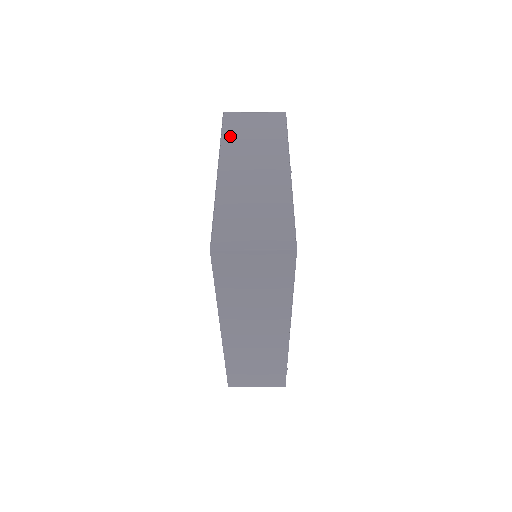
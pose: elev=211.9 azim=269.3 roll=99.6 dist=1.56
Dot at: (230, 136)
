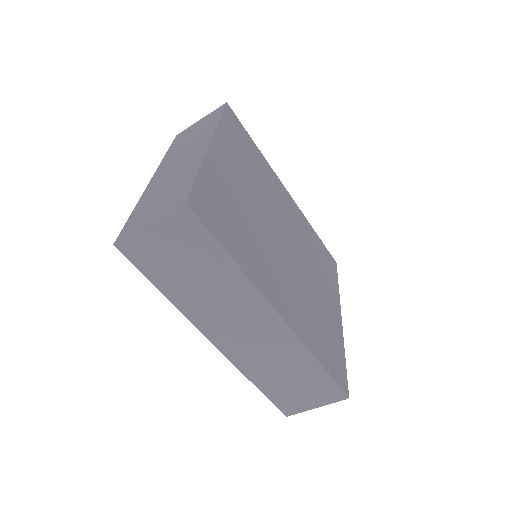
Dot at: (173, 148)
